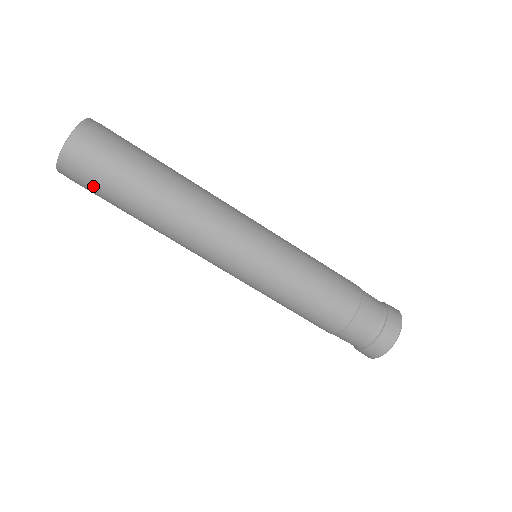
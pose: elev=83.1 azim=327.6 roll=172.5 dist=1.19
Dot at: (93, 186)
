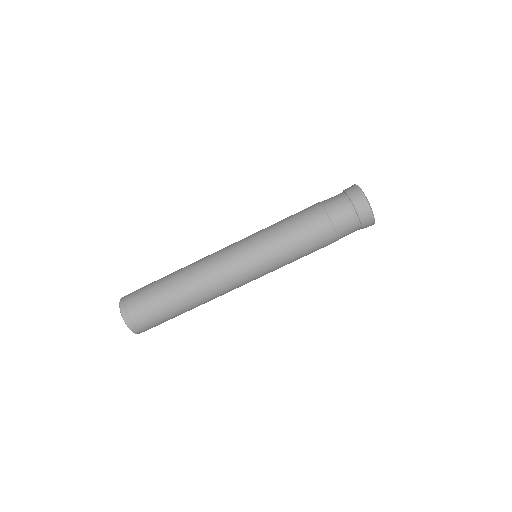
Dot at: (150, 316)
